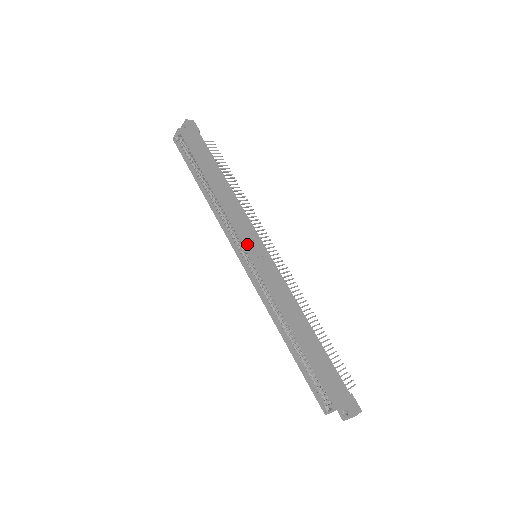
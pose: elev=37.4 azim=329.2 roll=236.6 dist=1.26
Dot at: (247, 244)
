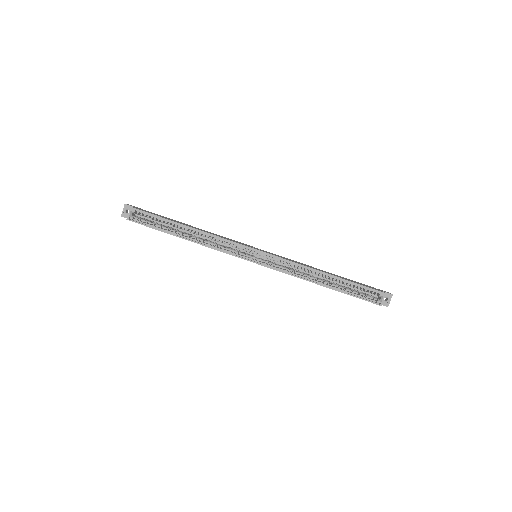
Dot at: (250, 247)
